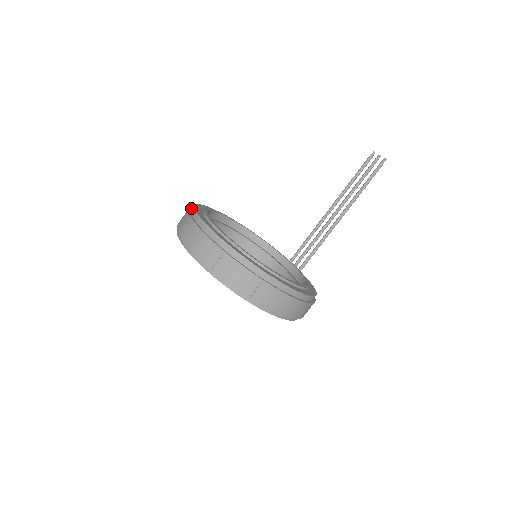
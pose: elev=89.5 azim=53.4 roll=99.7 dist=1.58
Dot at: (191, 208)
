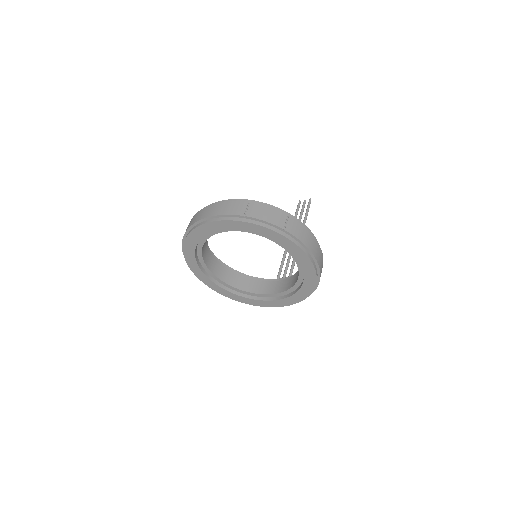
Dot at: occluded
